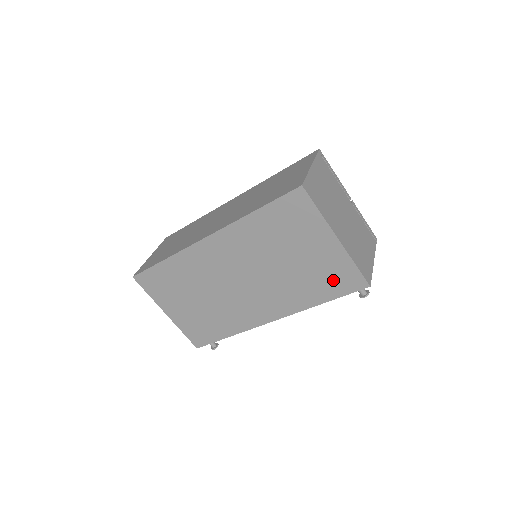
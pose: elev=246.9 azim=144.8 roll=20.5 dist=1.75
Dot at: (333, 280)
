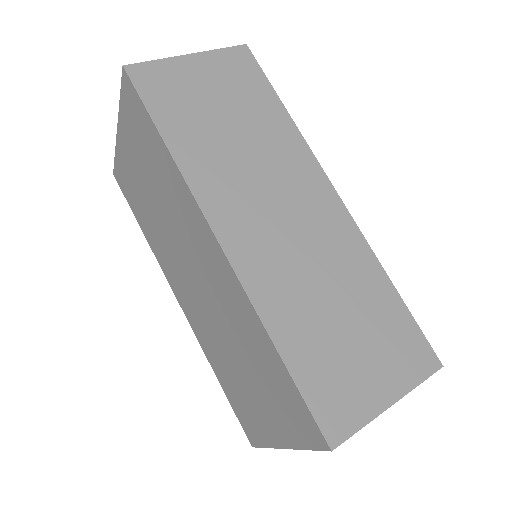
Dot at: (242, 409)
